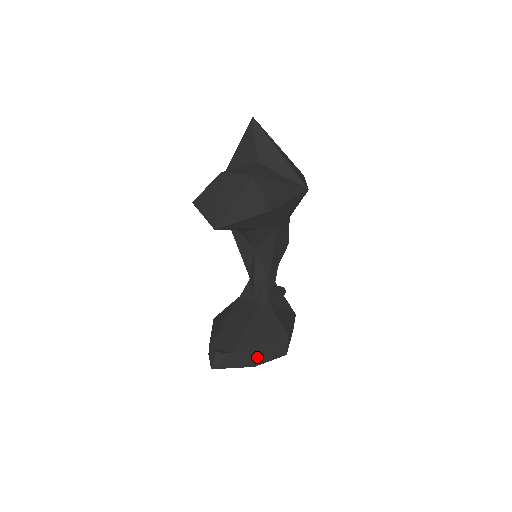
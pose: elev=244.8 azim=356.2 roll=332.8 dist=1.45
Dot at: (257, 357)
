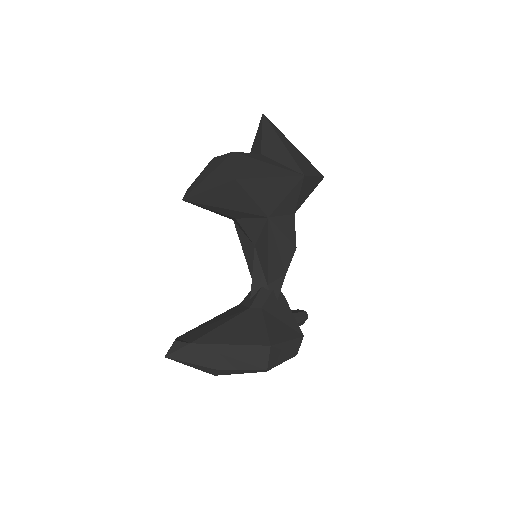
Dot at: (224, 359)
